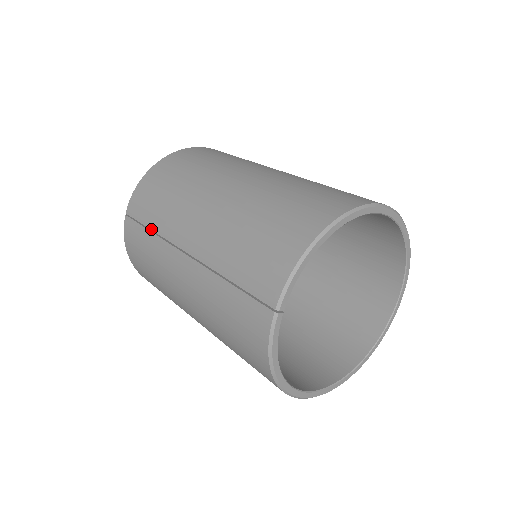
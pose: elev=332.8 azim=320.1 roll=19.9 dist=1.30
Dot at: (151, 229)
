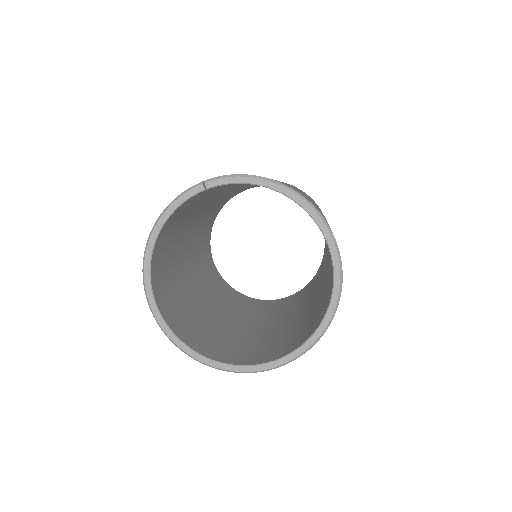
Dot at: occluded
